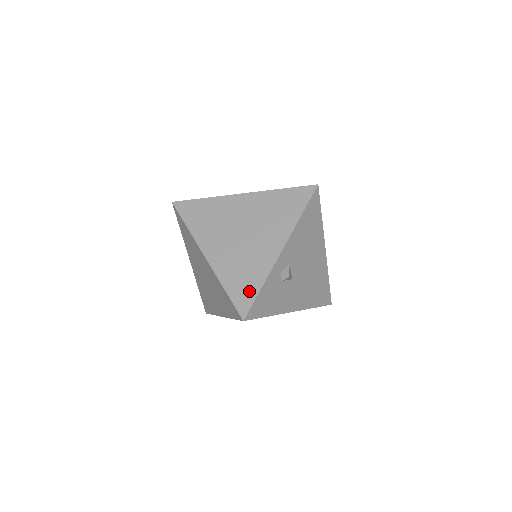
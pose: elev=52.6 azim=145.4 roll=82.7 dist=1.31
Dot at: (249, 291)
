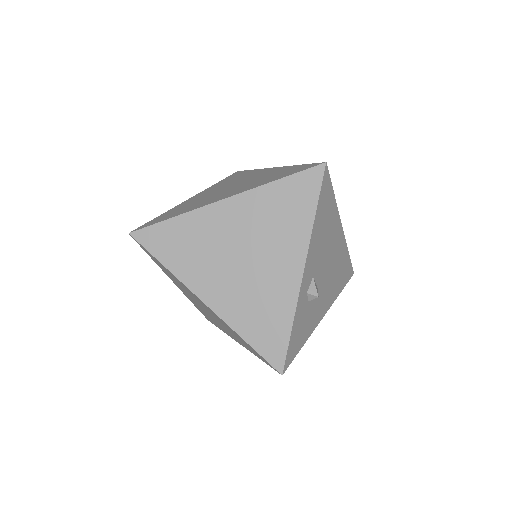
Dot at: (277, 336)
